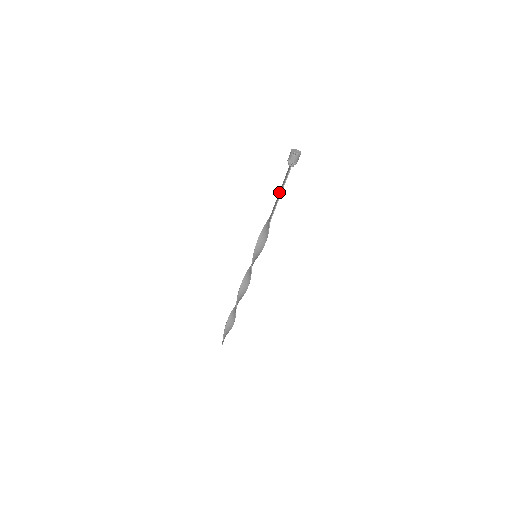
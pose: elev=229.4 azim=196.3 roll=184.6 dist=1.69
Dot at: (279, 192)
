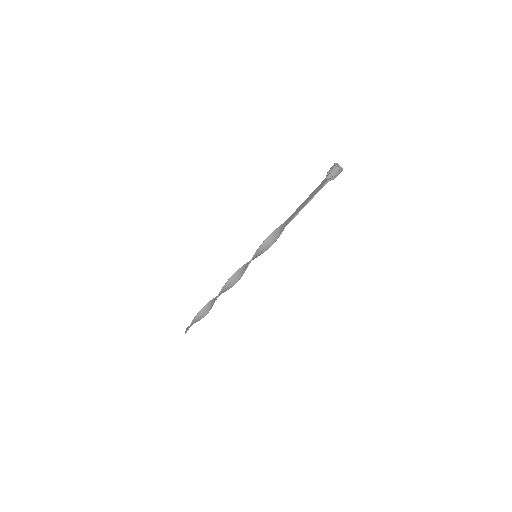
Dot at: (305, 201)
